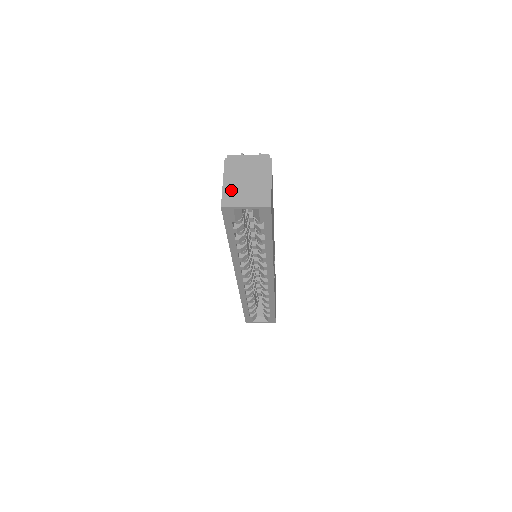
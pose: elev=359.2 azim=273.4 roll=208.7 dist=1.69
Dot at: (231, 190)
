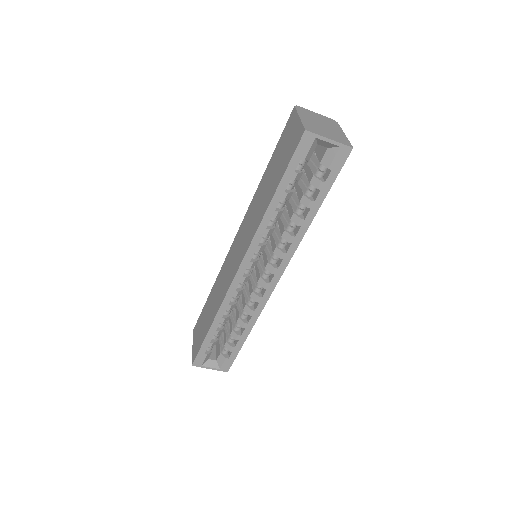
Dot at: (310, 124)
